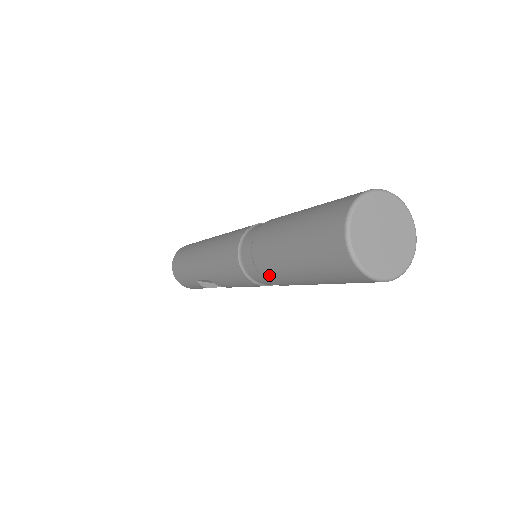
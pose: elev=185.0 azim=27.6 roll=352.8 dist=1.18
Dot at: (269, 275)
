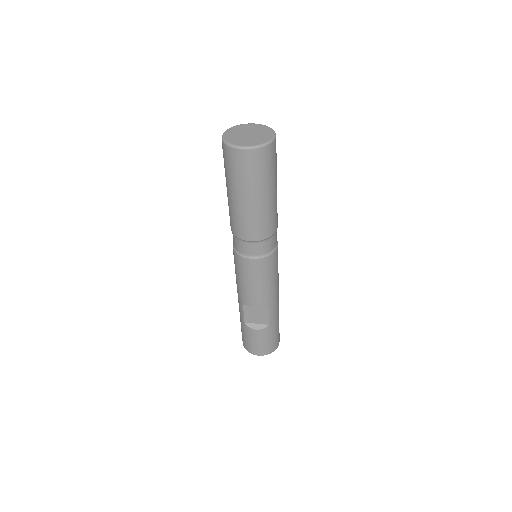
Dot at: (236, 229)
